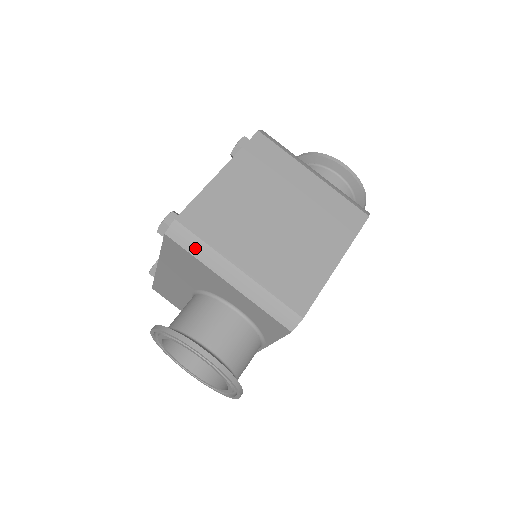
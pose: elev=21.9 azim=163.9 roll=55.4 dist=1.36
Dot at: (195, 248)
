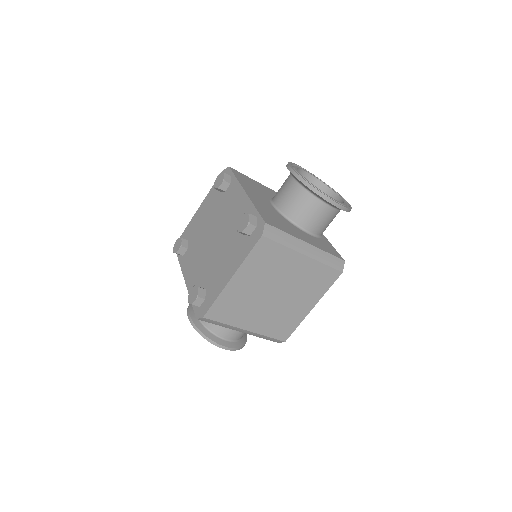
Dot at: (218, 324)
